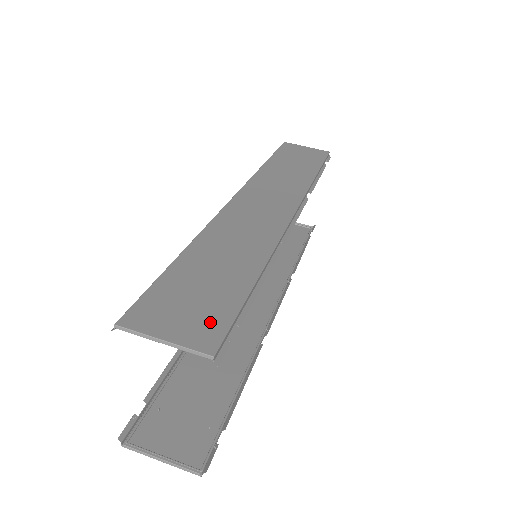
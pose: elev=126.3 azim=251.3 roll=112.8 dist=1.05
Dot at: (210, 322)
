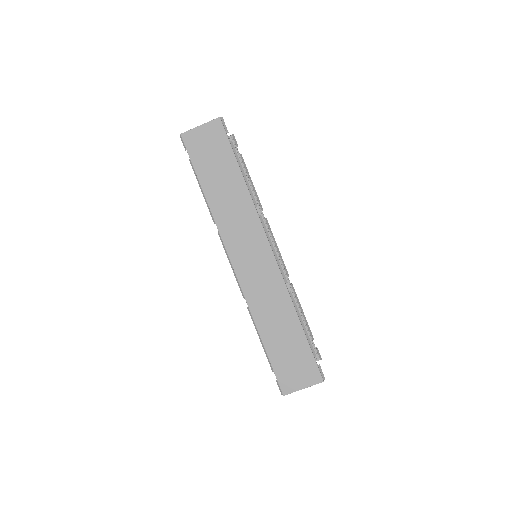
Dot at: (309, 368)
